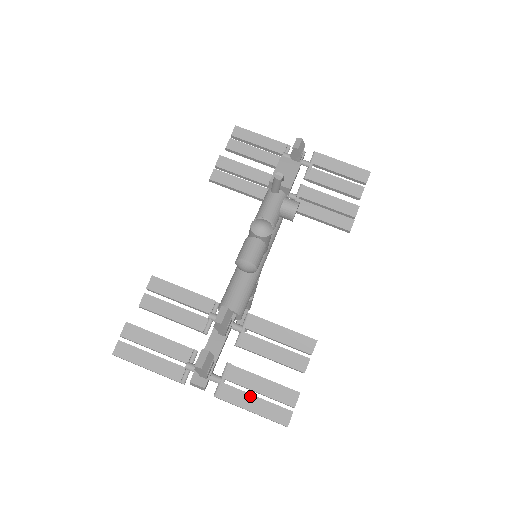
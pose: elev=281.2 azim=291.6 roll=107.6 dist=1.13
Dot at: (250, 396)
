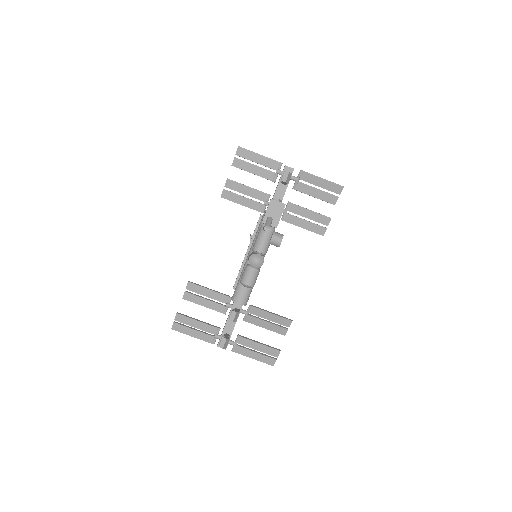
Dot at: (252, 352)
